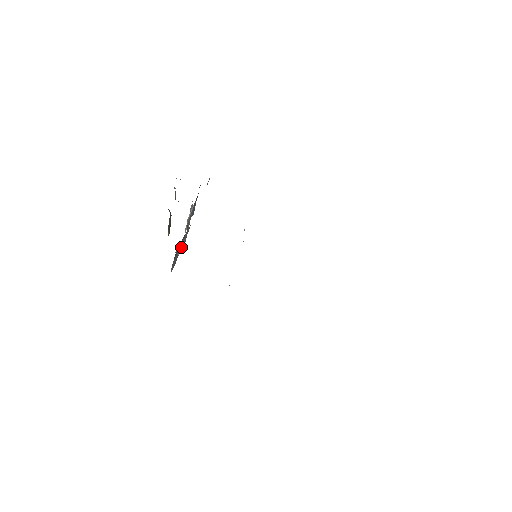
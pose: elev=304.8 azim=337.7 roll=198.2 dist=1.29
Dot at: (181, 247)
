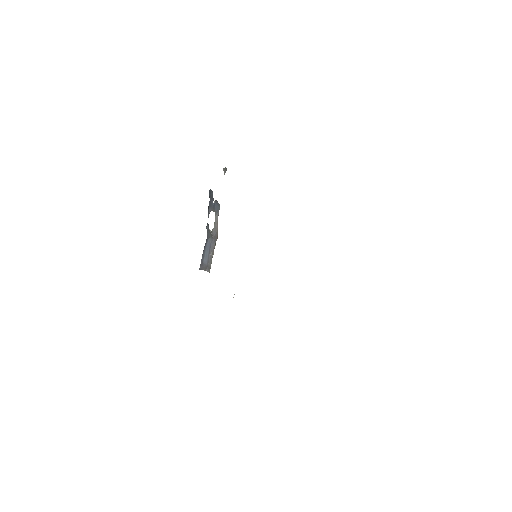
Dot at: (212, 248)
